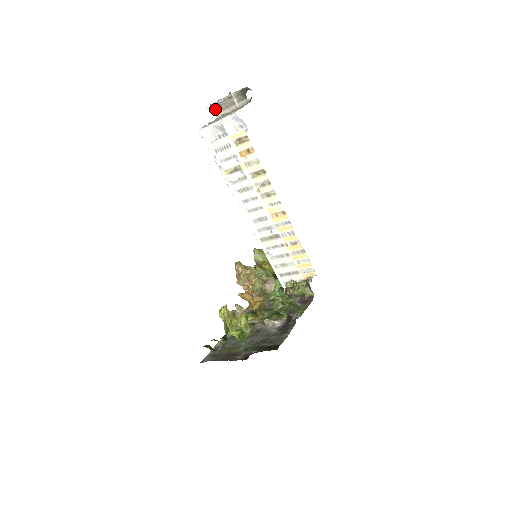
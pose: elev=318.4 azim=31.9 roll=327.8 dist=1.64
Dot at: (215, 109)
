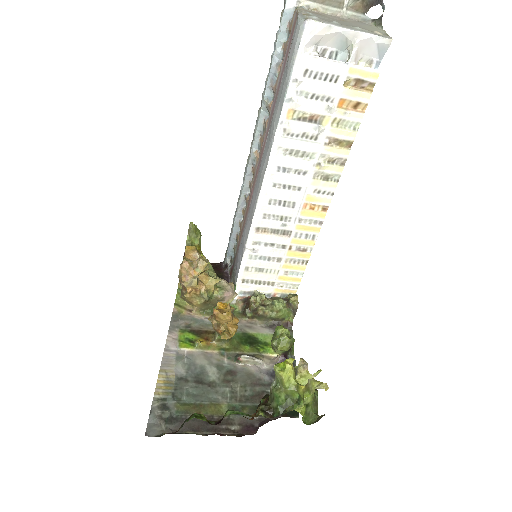
Dot at: out of frame
